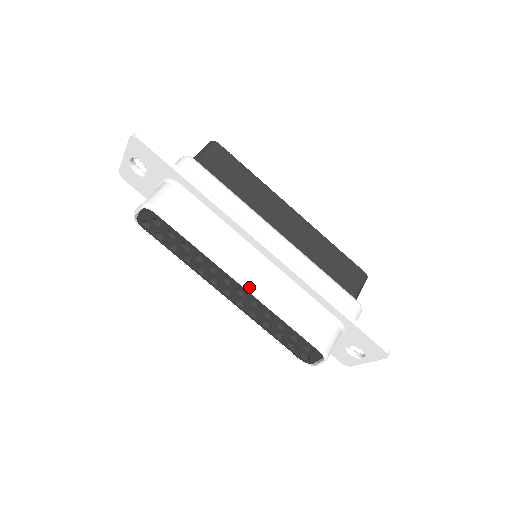
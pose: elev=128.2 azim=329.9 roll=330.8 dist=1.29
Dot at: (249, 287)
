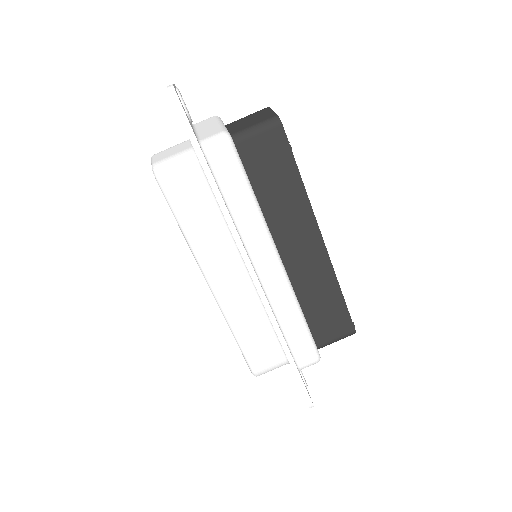
Dot at: (216, 295)
